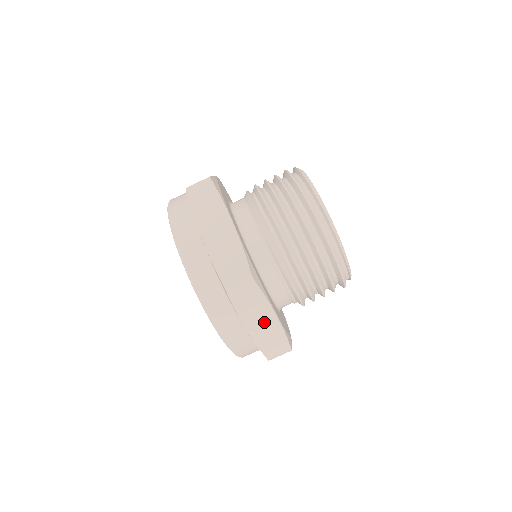
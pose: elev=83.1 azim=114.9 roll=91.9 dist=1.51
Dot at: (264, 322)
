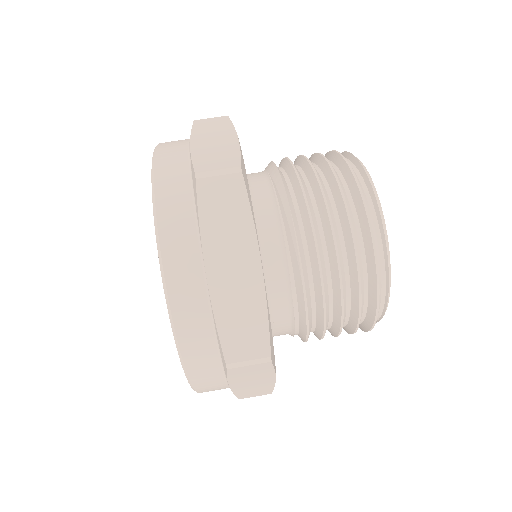
Dot at: (238, 269)
